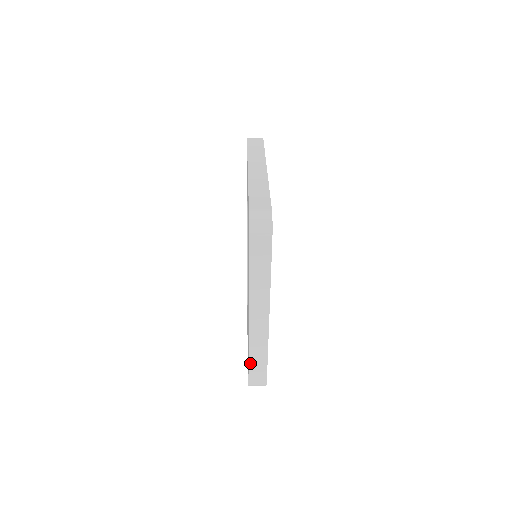
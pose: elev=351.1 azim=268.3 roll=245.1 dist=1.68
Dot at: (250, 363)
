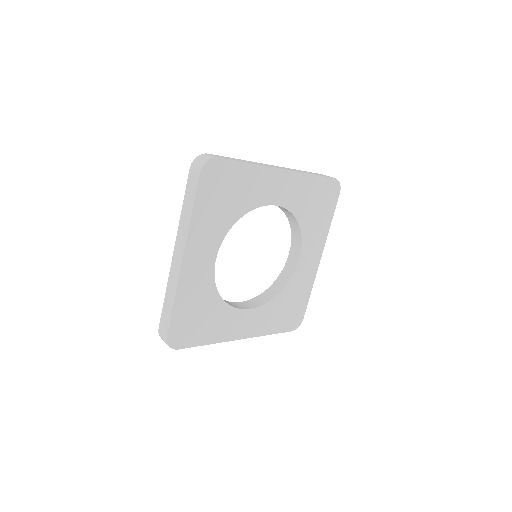
Dot at: occluded
